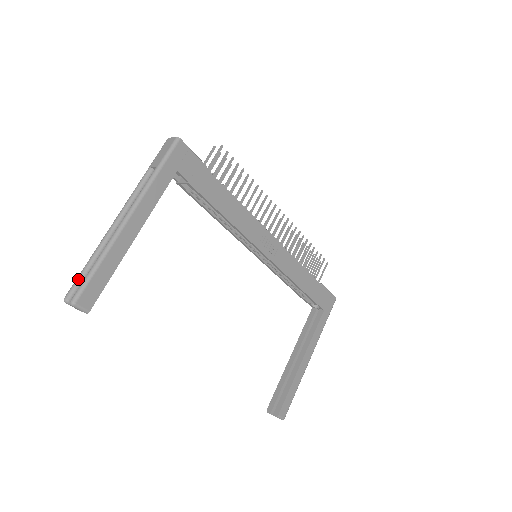
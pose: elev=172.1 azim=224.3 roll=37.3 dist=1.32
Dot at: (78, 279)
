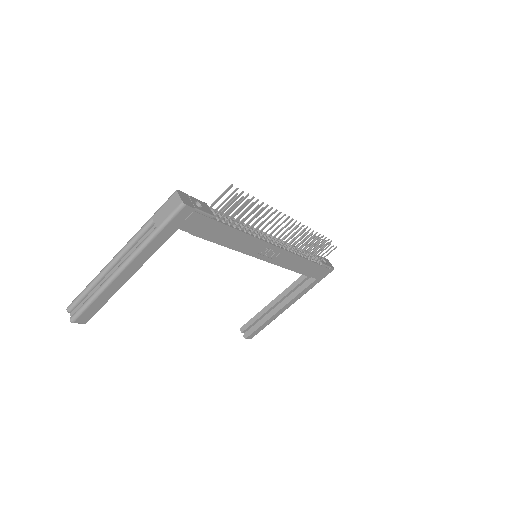
Dot at: (78, 299)
